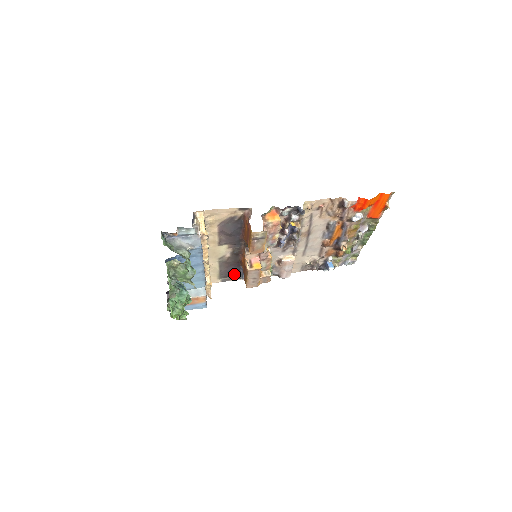
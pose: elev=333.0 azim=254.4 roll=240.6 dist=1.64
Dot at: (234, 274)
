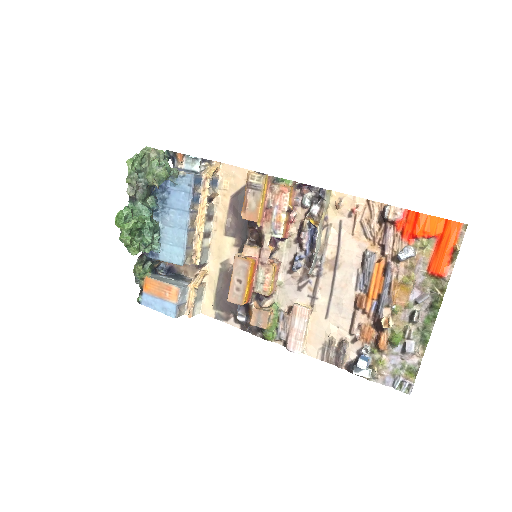
Dot at: (232, 307)
